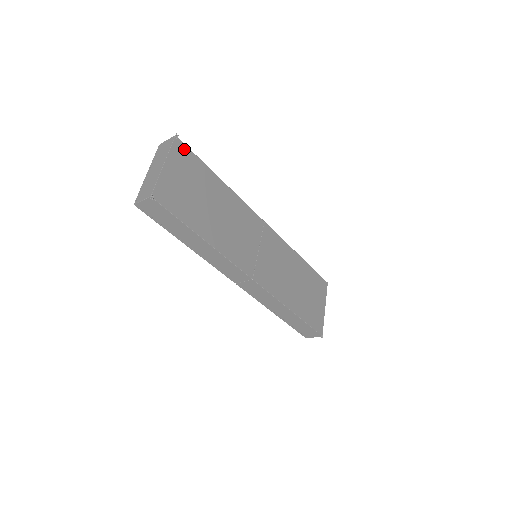
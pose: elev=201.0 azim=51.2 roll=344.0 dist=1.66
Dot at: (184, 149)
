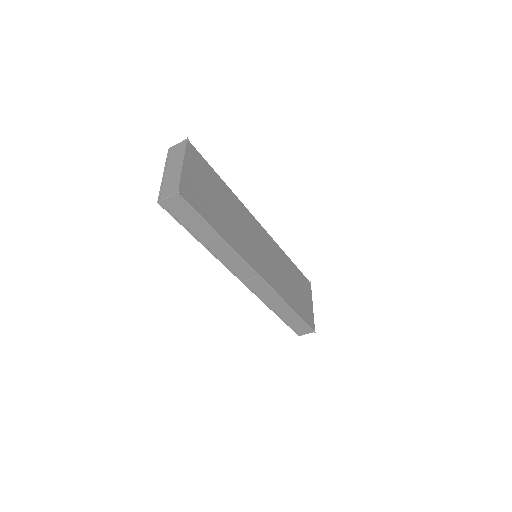
Dot at: (195, 152)
